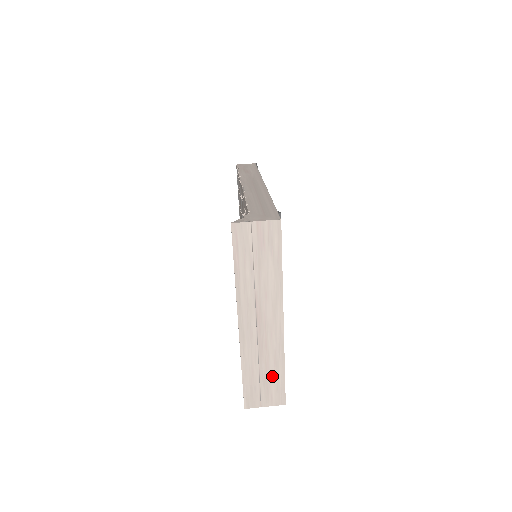
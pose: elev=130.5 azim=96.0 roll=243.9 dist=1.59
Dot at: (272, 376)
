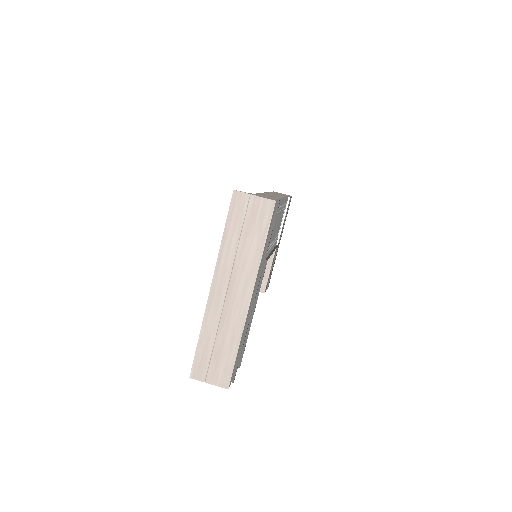
Dot at: (225, 353)
